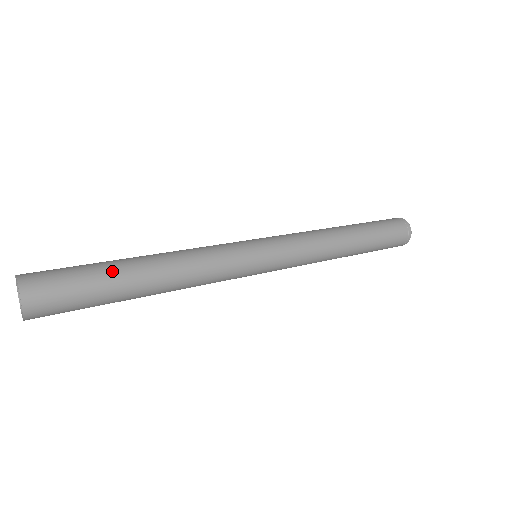
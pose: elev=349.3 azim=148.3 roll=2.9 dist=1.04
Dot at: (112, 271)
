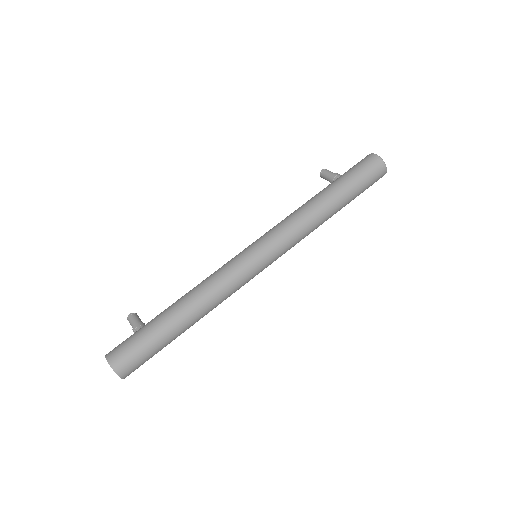
Dot at: (162, 331)
